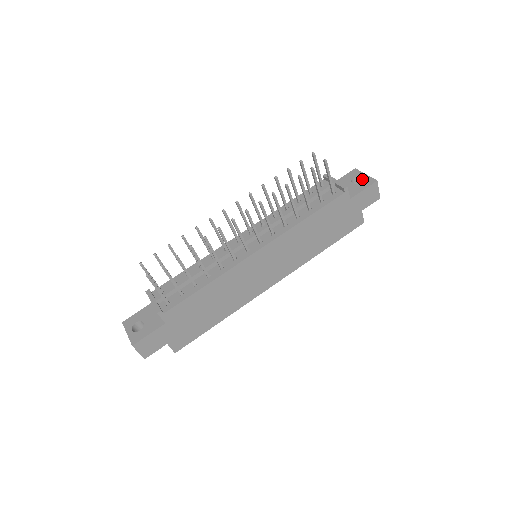
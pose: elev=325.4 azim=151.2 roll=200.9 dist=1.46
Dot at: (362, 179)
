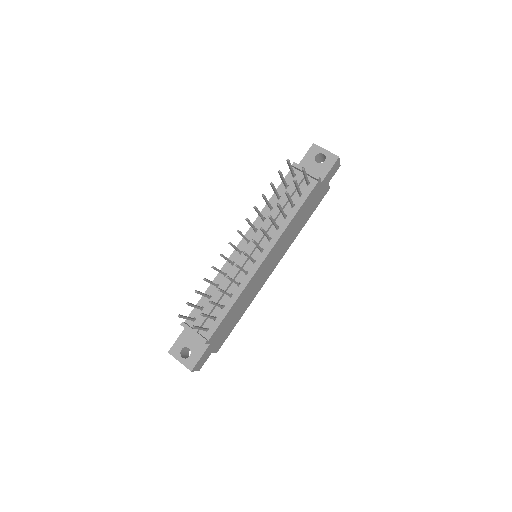
Dot at: (323, 155)
